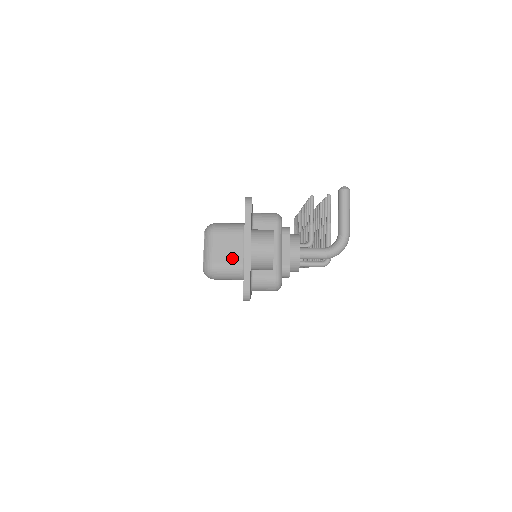
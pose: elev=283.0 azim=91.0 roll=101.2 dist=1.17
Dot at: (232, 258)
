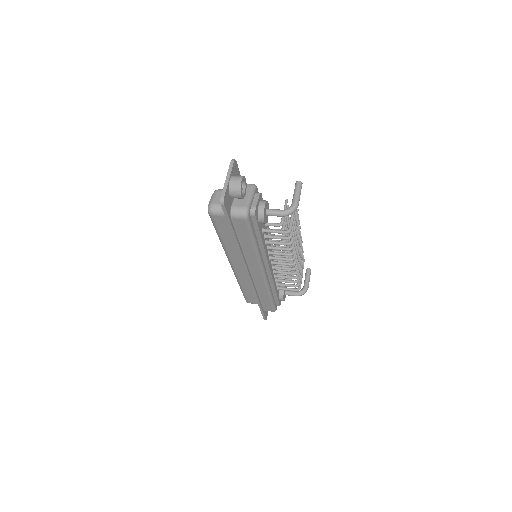
Dot at: occluded
